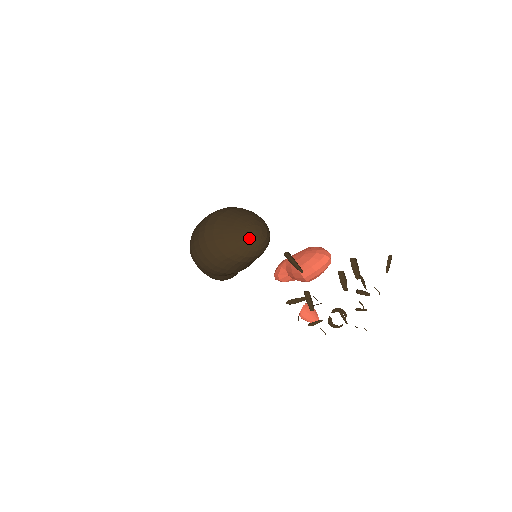
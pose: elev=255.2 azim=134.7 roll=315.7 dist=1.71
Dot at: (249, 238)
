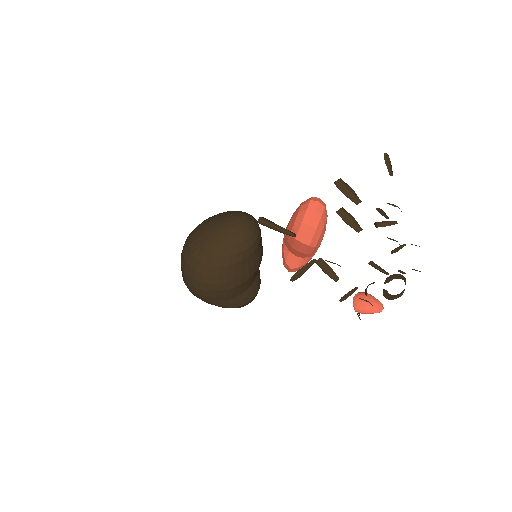
Dot at: (225, 232)
